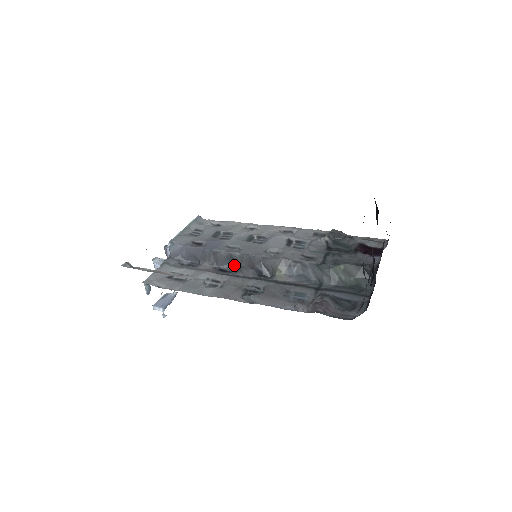
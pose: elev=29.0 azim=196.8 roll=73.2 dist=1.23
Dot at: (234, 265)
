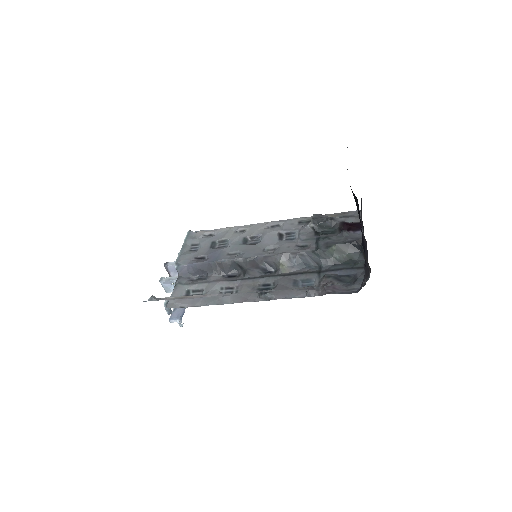
Dot at: (240, 269)
